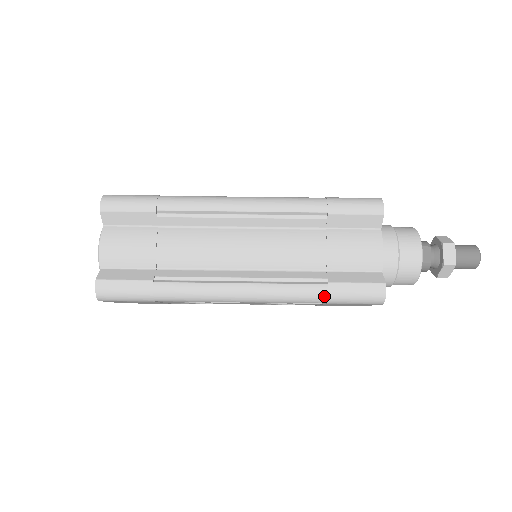
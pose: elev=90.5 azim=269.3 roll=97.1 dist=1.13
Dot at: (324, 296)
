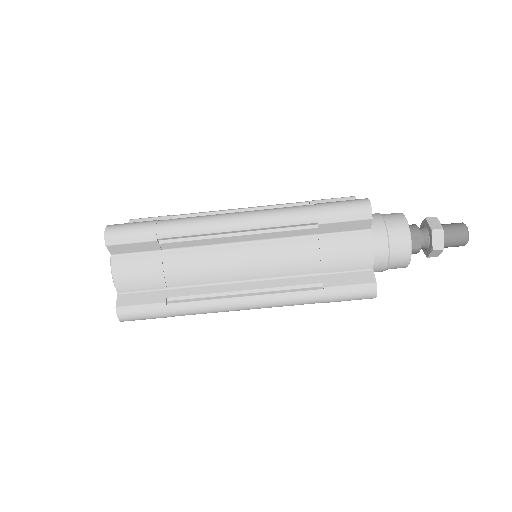
Dot at: (320, 299)
